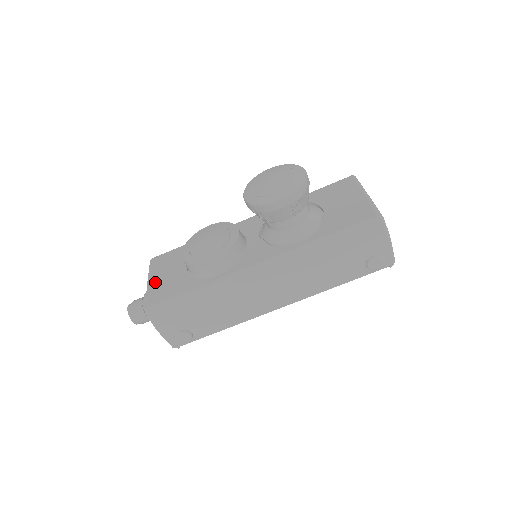
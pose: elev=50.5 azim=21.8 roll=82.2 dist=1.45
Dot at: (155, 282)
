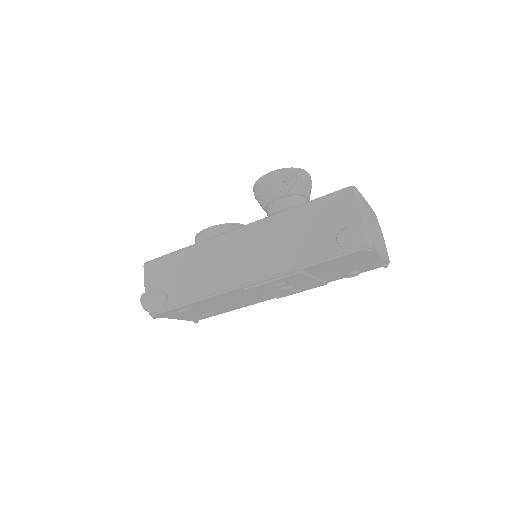
Dot at: occluded
